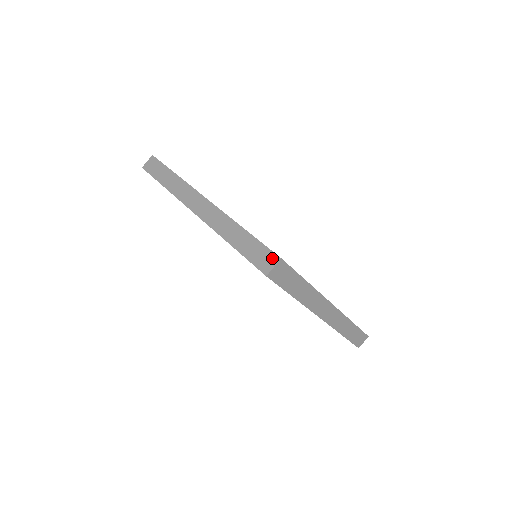
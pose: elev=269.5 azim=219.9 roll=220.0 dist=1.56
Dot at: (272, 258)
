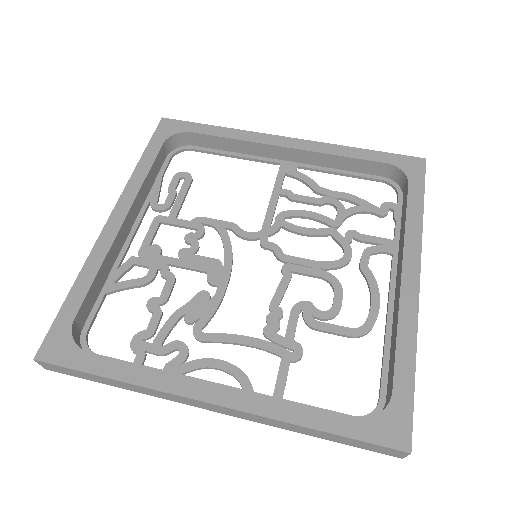
Dot at: (396, 452)
